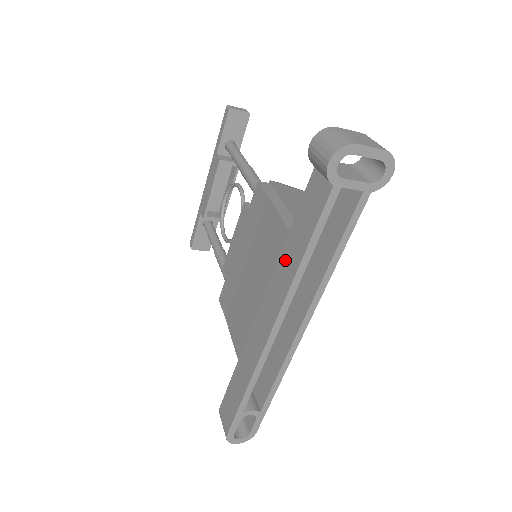
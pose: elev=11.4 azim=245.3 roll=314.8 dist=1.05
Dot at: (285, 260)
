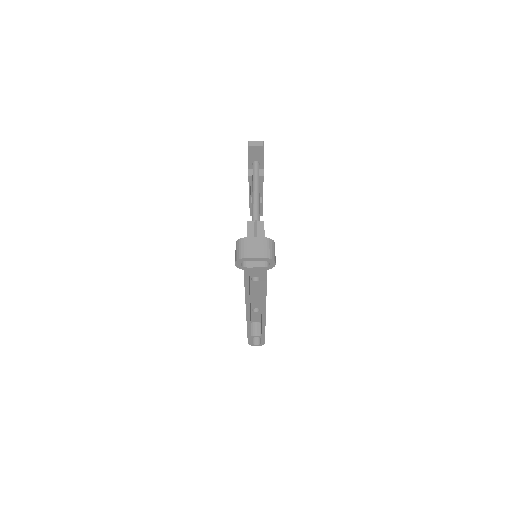
Dot at: occluded
